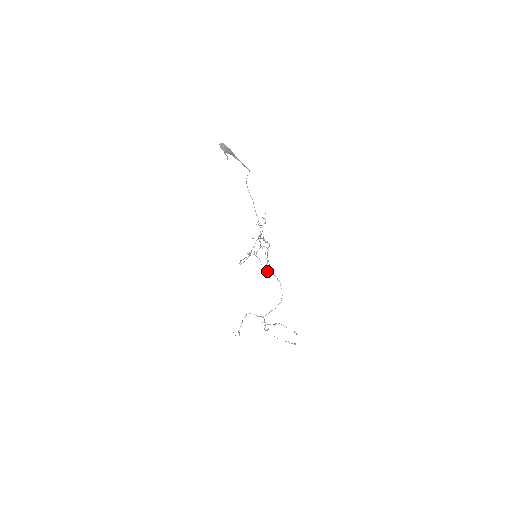
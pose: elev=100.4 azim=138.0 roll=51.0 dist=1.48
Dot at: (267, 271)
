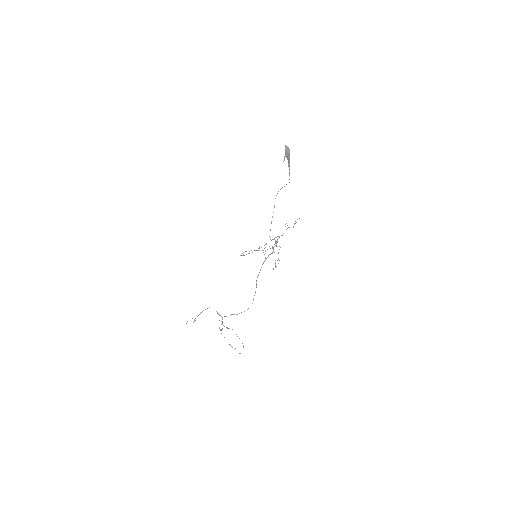
Dot at: (275, 266)
